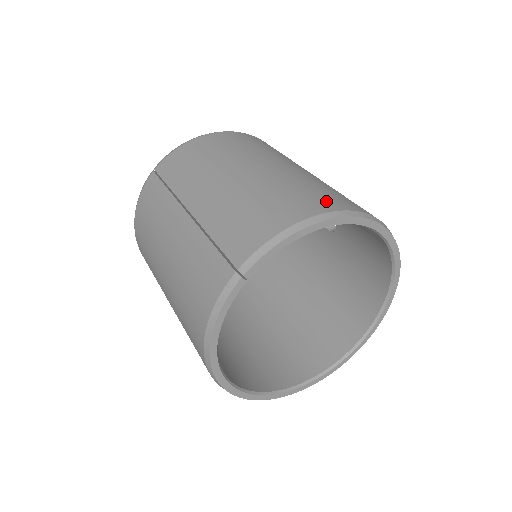
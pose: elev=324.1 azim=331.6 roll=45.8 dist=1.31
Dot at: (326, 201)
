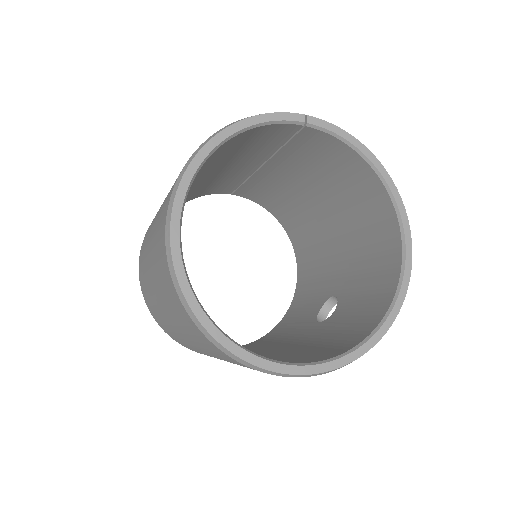
Dot at: occluded
